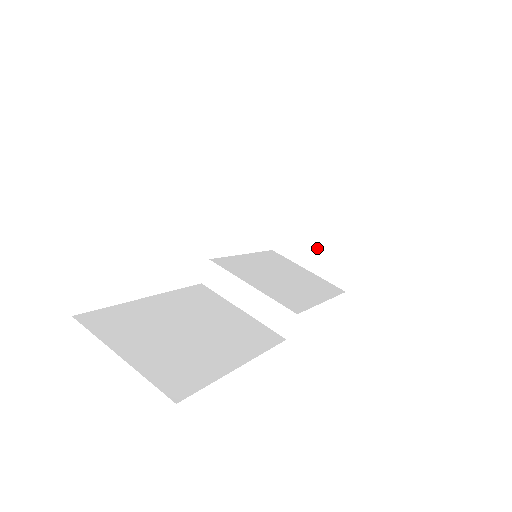
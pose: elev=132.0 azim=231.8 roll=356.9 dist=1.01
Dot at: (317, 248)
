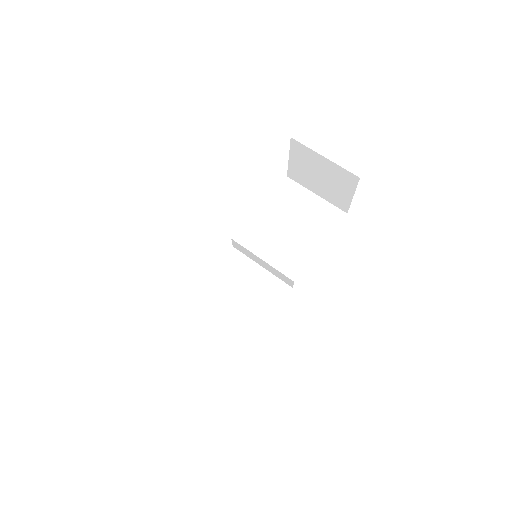
Dot at: (319, 183)
